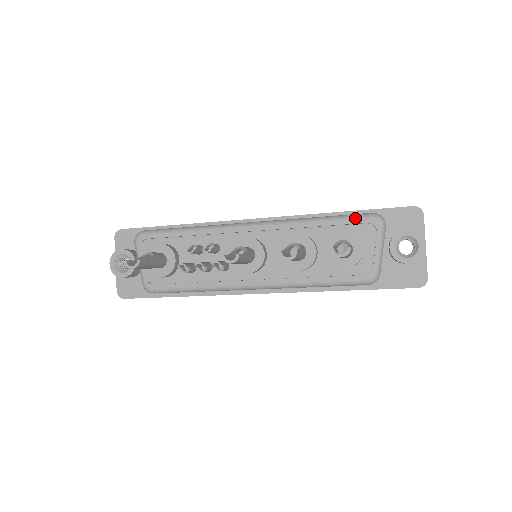
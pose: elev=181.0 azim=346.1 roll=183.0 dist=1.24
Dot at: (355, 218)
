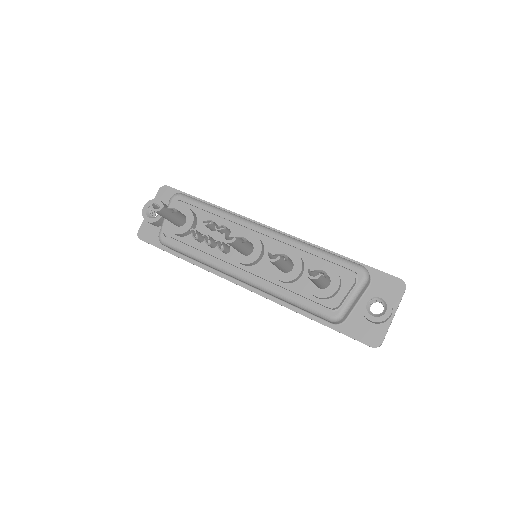
Dot at: (346, 262)
